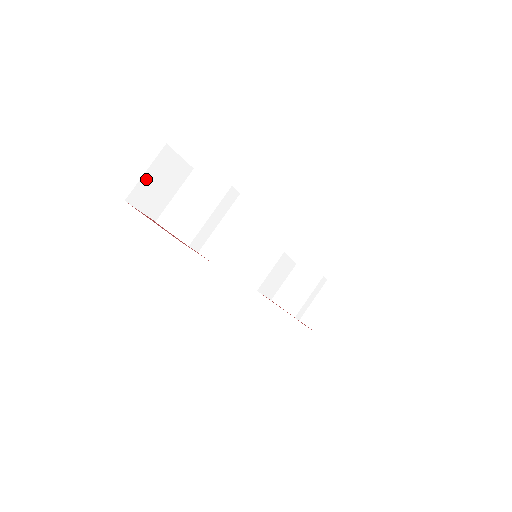
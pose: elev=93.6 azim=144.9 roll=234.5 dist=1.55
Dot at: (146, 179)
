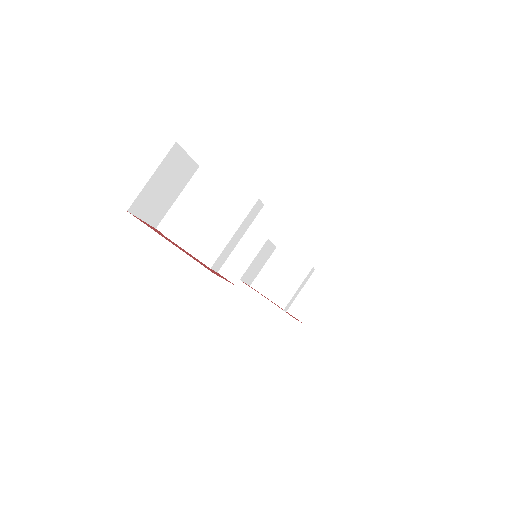
Dot at: (151, 184)
